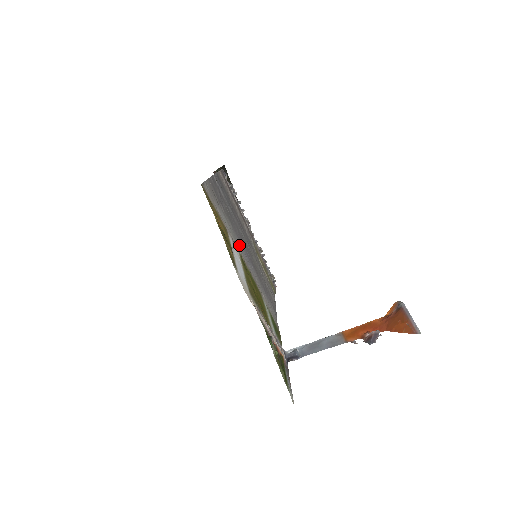
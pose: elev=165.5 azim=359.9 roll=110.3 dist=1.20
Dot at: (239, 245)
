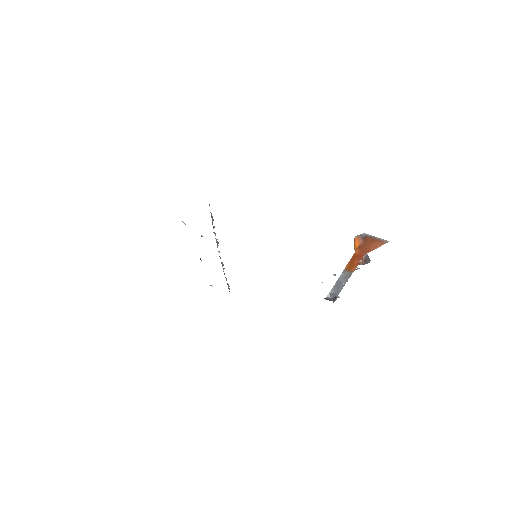
Dot at: occluded
